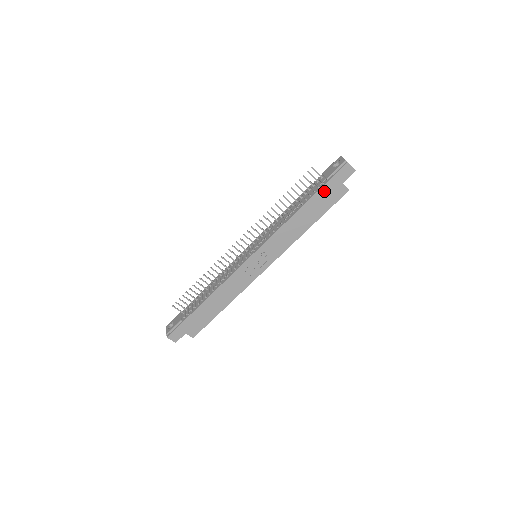
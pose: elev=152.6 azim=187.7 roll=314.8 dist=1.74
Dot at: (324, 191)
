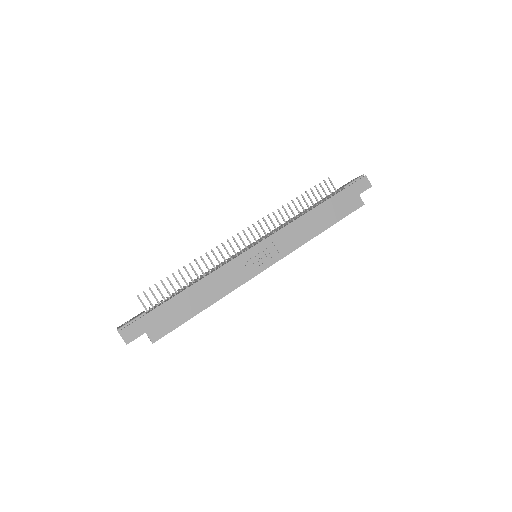
Dot at: (341, 197)
